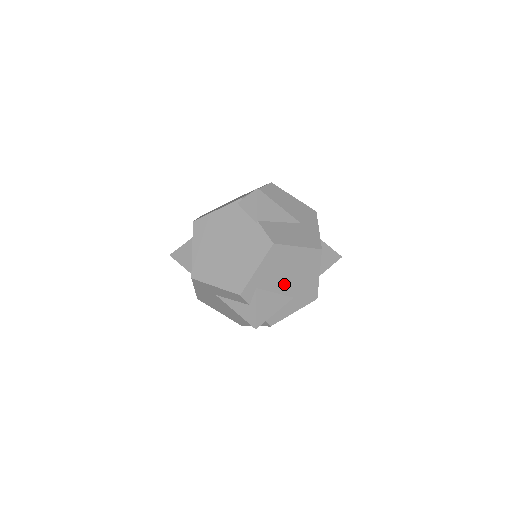
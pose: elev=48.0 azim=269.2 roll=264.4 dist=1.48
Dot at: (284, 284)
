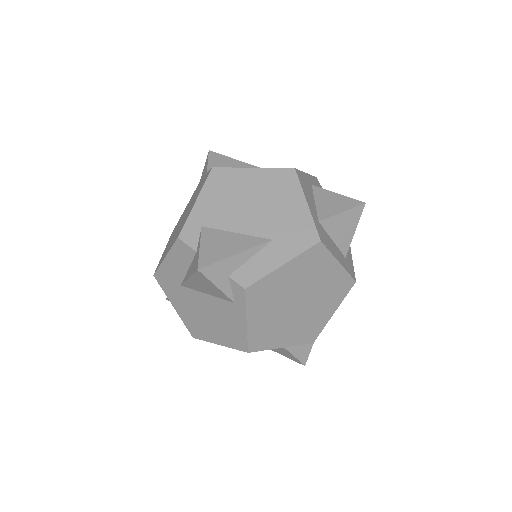
Dot at: (248, 220)
